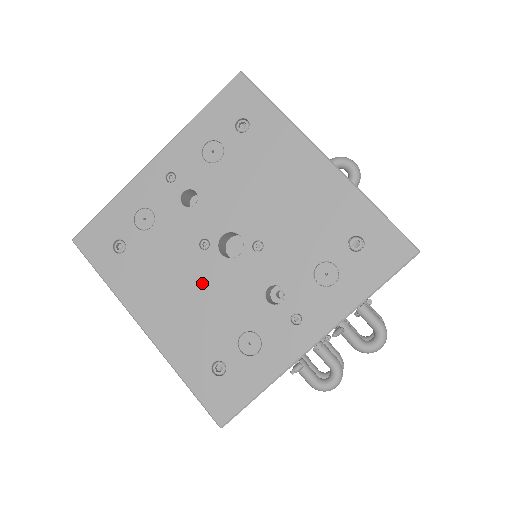
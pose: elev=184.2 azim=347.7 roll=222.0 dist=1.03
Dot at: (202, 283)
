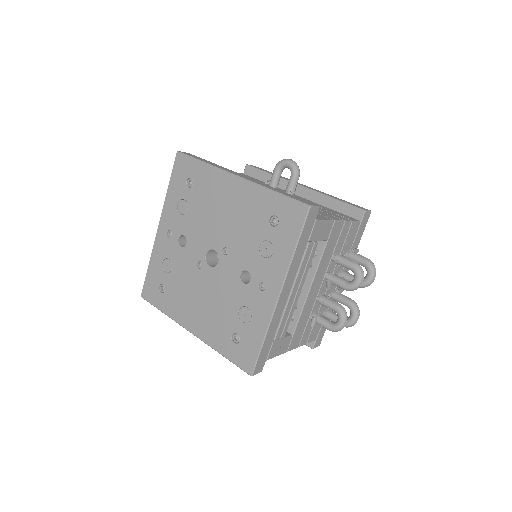
Dot at: (207, 289)
